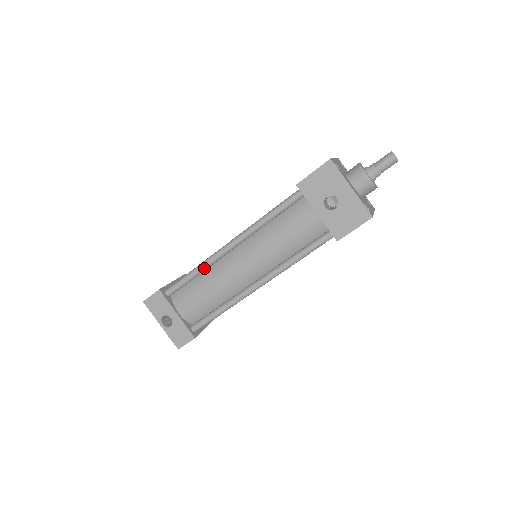
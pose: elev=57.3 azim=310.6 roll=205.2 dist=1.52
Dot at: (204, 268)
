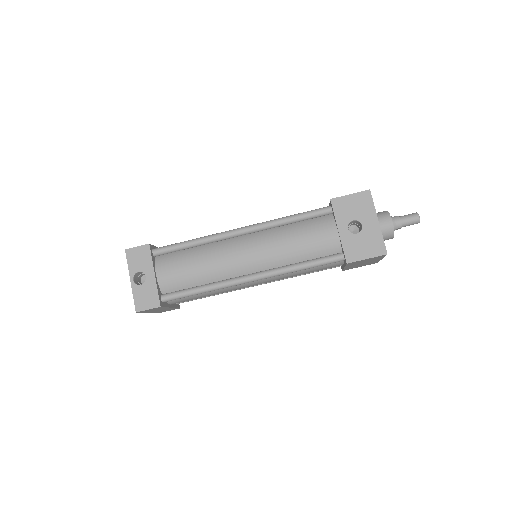
Dot at: (205, 241)
